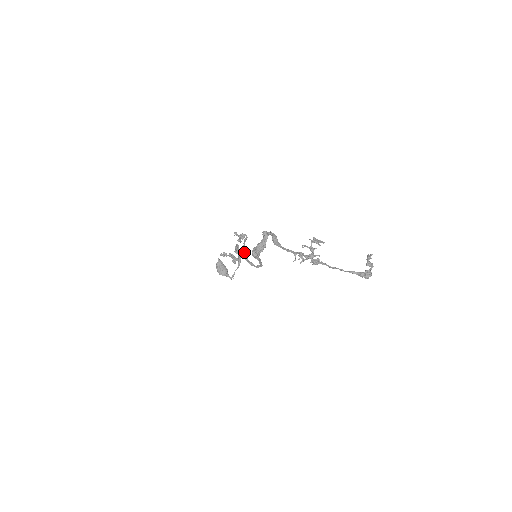
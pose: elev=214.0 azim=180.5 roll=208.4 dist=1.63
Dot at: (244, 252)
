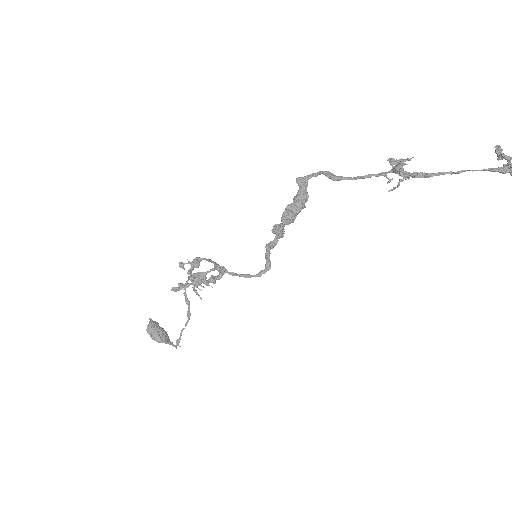
Dot at: occluded
